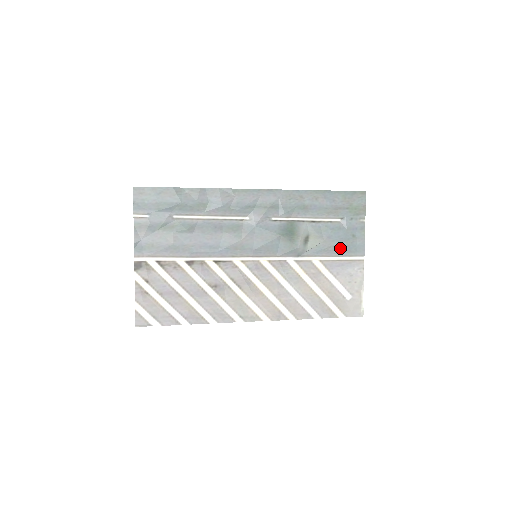
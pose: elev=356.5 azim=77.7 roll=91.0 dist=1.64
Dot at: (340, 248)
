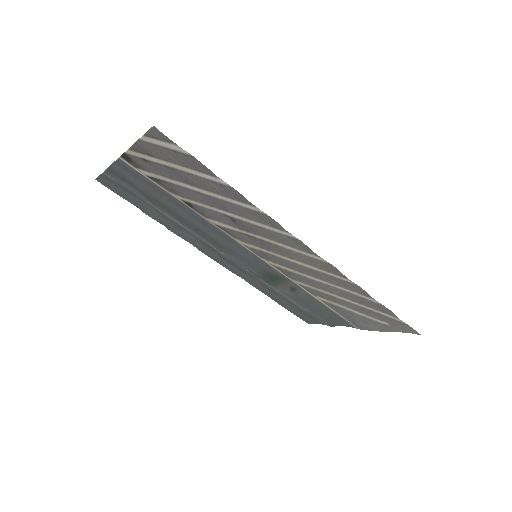
Dot at: (330, 311)
